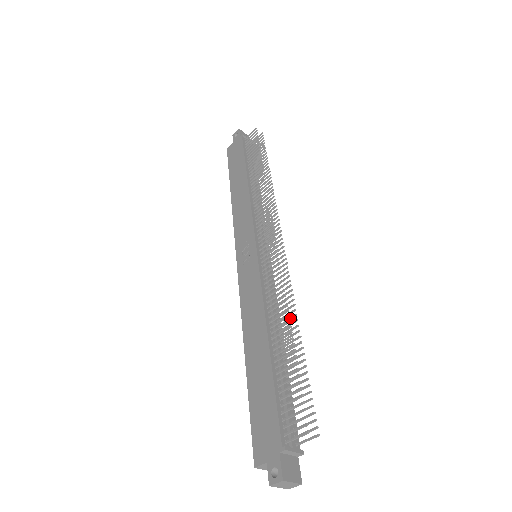
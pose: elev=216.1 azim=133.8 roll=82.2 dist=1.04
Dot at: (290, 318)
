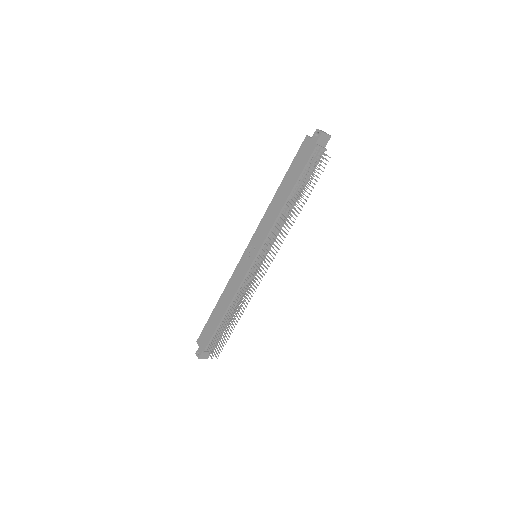
Dot at: occluded
